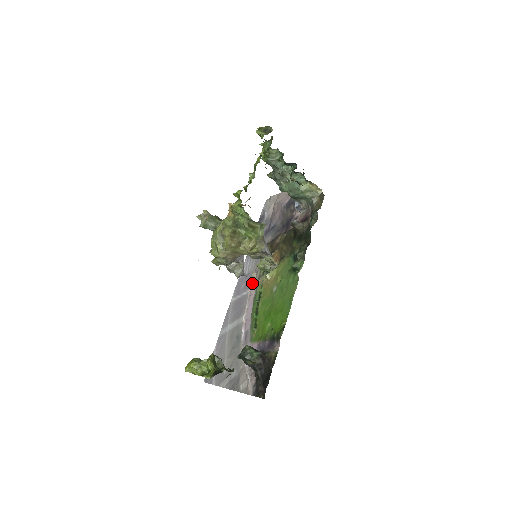
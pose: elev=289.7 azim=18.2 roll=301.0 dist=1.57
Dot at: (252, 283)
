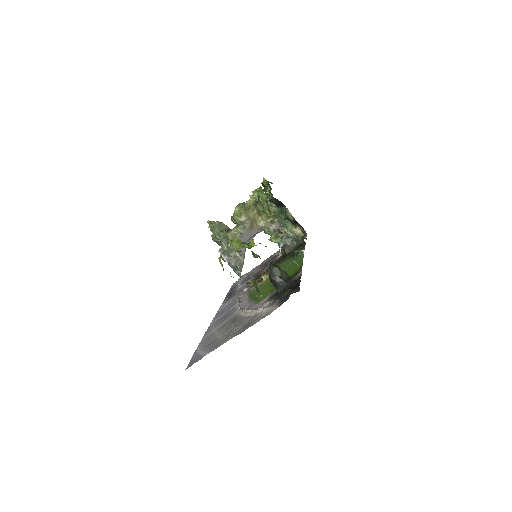
Dot at: (241, 297)
